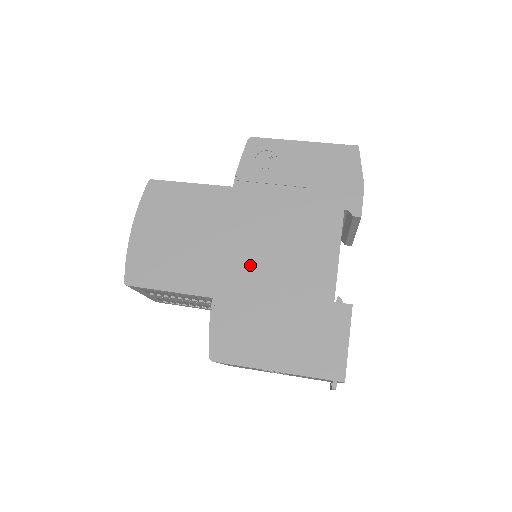
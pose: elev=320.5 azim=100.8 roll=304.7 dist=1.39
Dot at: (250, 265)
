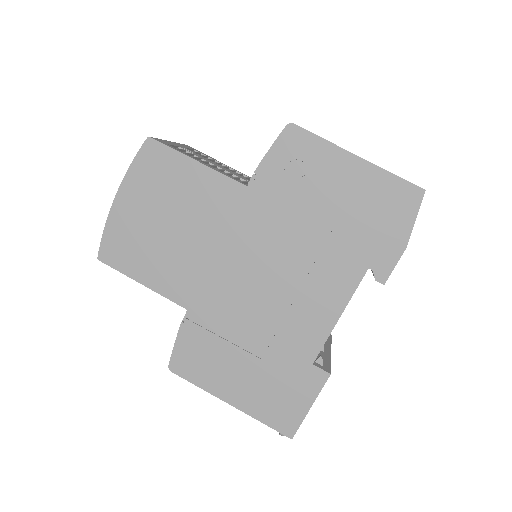
Dot at: (237, 290)
